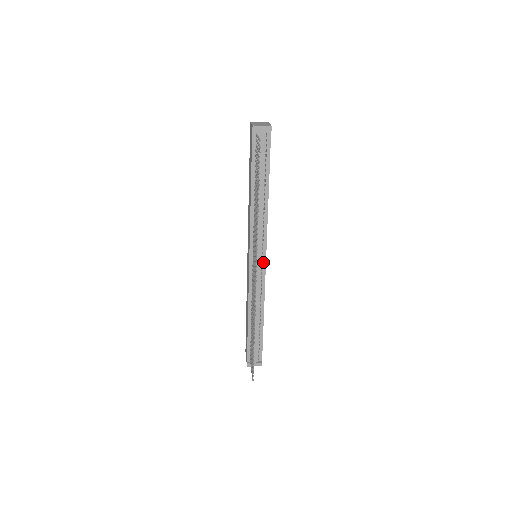
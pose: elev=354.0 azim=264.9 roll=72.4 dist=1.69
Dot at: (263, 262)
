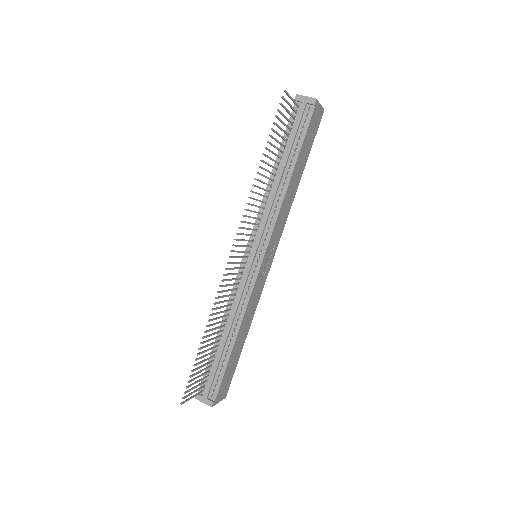
Dot at: (258, 263)
